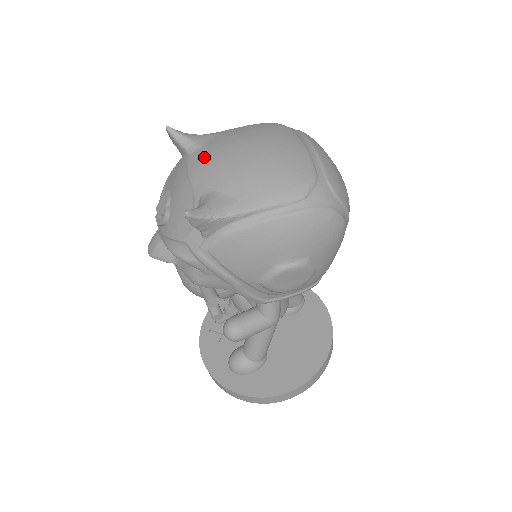
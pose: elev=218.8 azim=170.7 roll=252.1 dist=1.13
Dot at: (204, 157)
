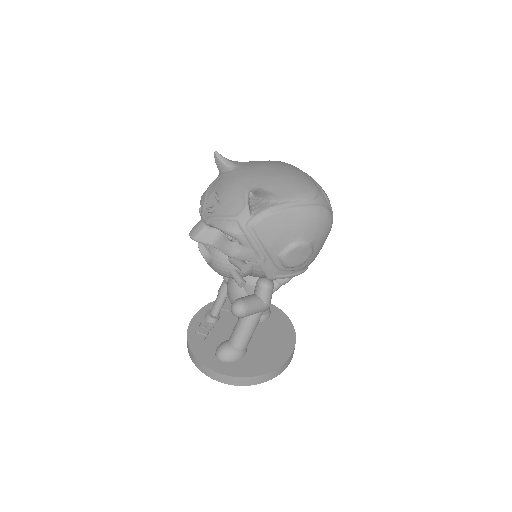
Dot at: (245, 171)
